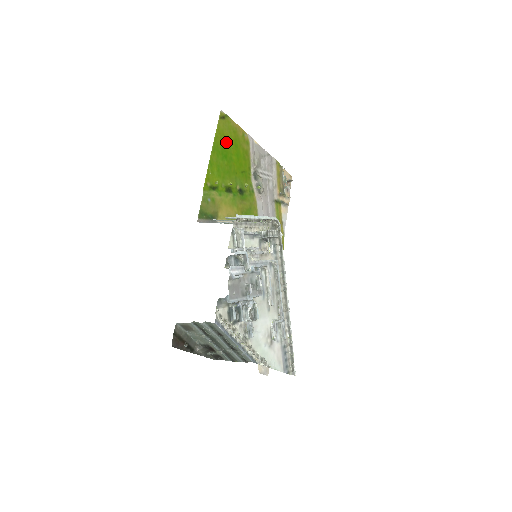
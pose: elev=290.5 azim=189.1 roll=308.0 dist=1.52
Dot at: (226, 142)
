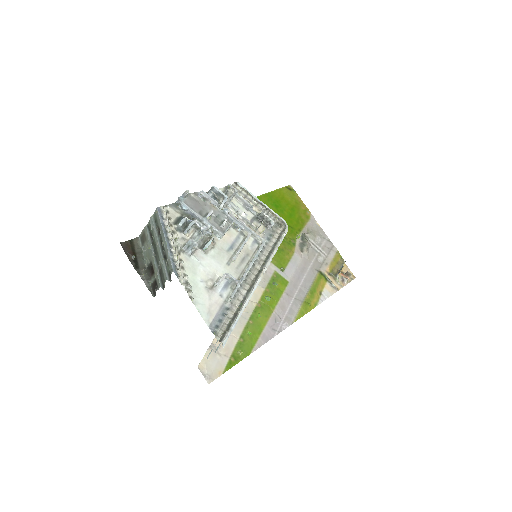
Dot at: (283, 201)
